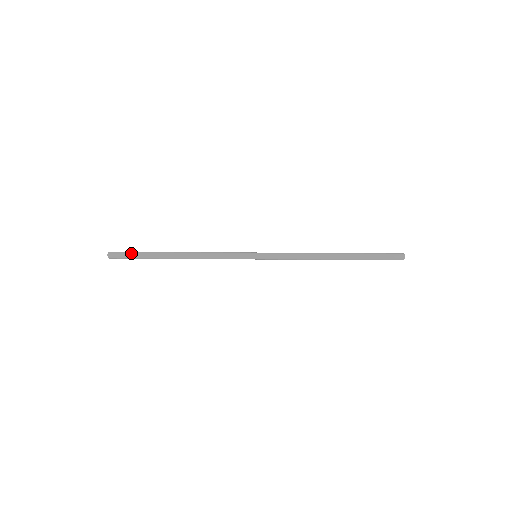
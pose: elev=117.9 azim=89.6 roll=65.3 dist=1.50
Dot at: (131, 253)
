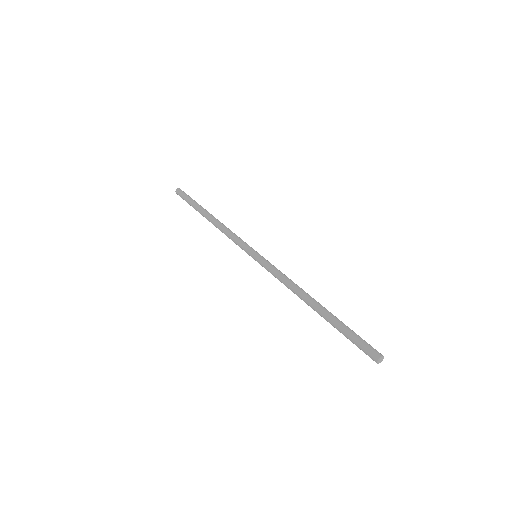
Dot at: (187, 197)
